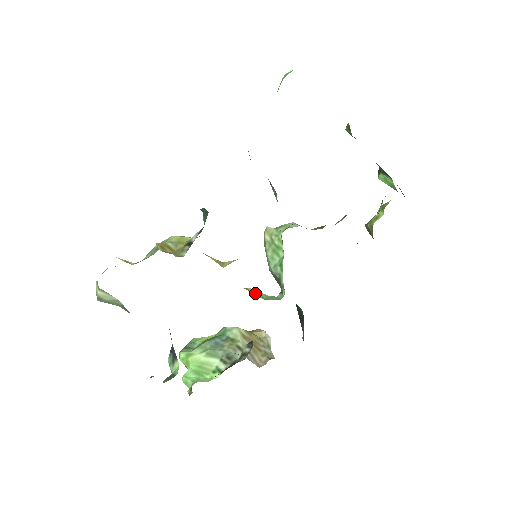
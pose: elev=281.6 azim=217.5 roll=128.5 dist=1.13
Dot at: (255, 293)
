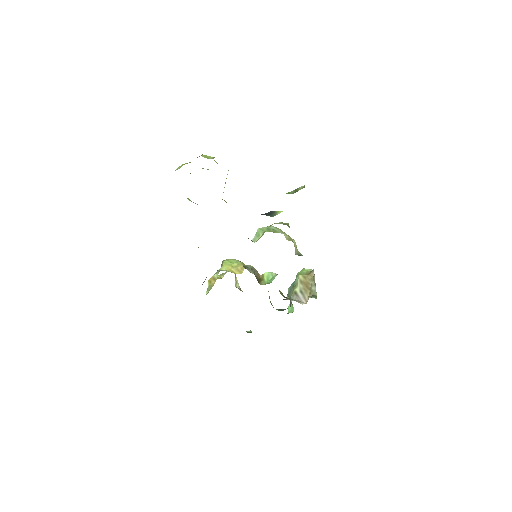
Dot at: (265, 278)
